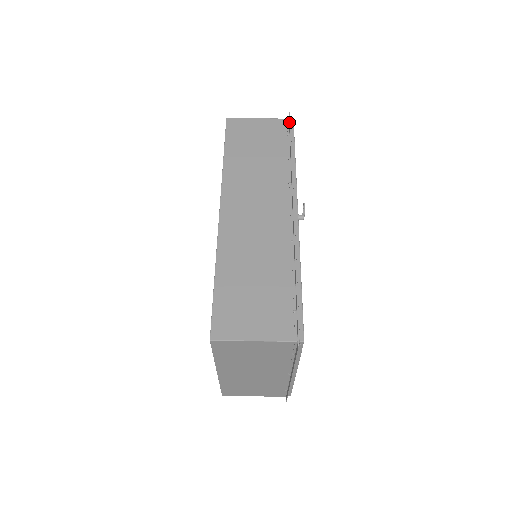
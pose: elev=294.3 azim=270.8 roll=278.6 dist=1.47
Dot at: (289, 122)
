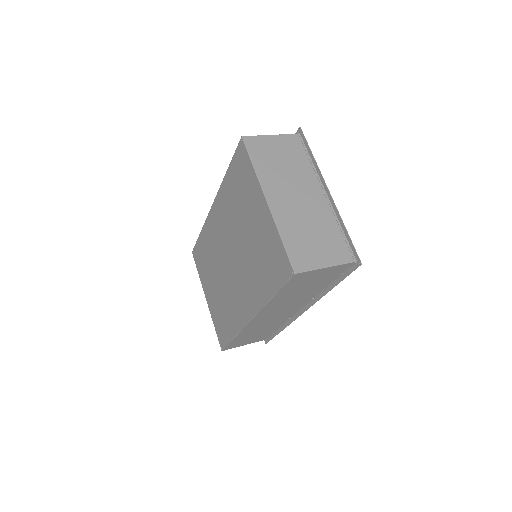
Dot at: occluded
